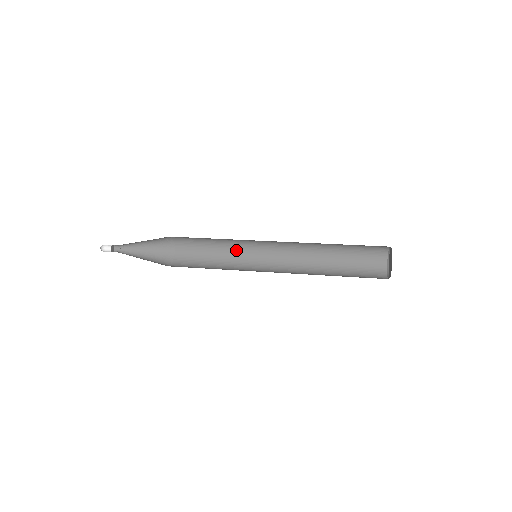
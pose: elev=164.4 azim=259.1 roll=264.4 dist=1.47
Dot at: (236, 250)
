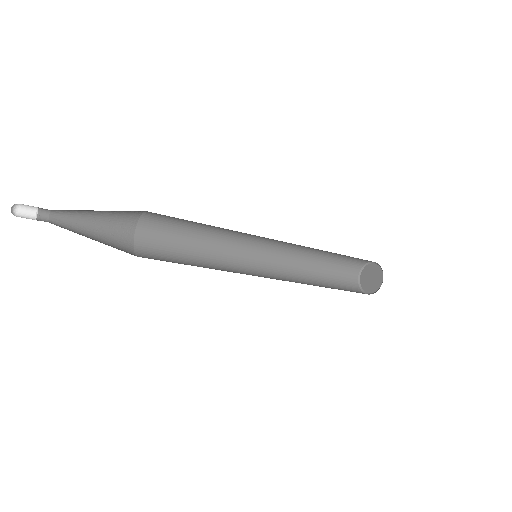
Dot at: (224, 237)
